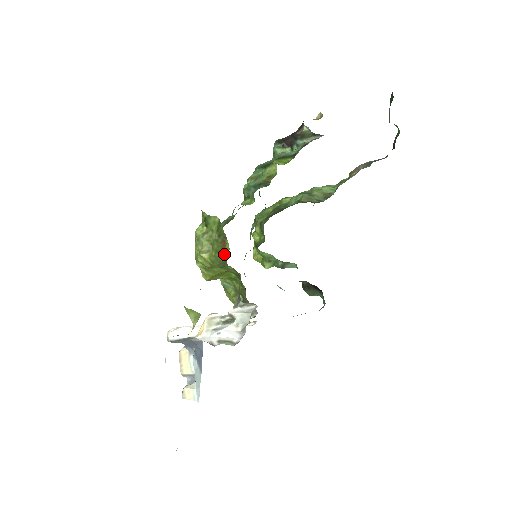
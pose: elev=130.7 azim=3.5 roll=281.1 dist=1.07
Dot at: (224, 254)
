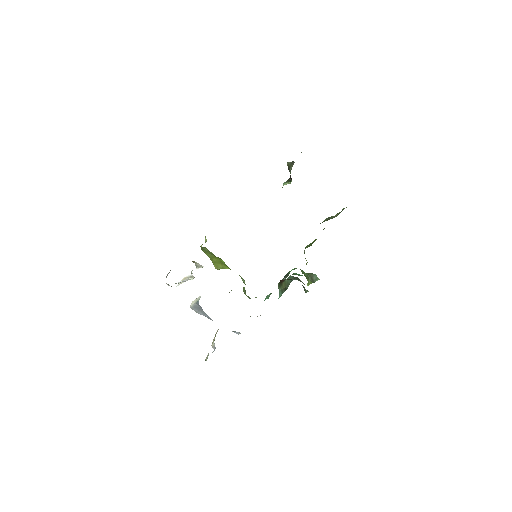
Dot at: occluded
